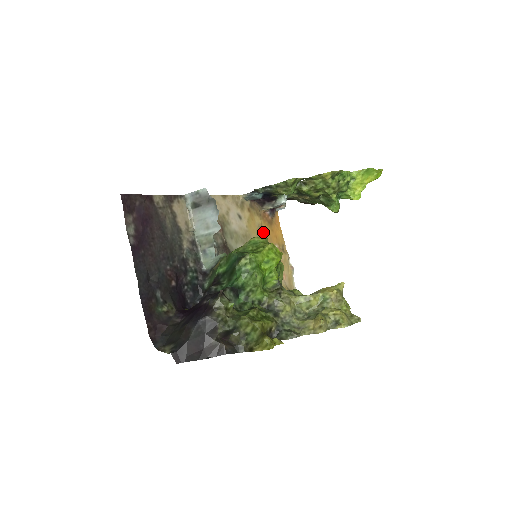
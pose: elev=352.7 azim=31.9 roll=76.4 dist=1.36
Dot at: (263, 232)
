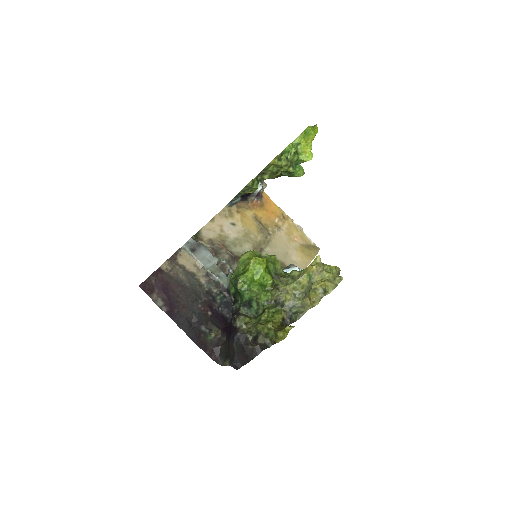
Dot at: (259, 219)
